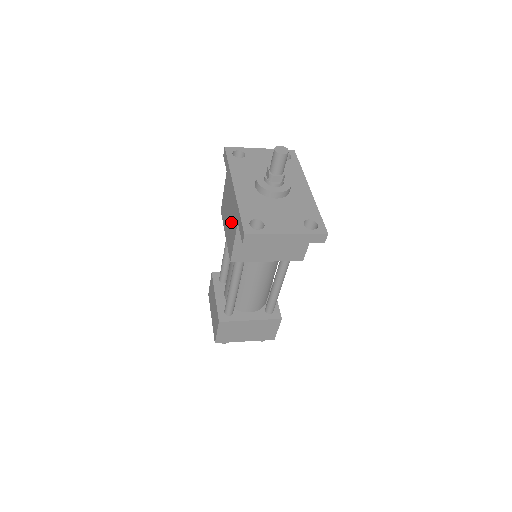
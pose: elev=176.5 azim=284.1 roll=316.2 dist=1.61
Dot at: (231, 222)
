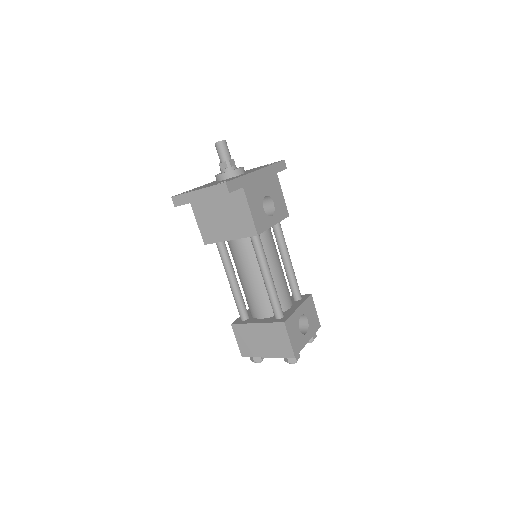
Dot at: occluded
